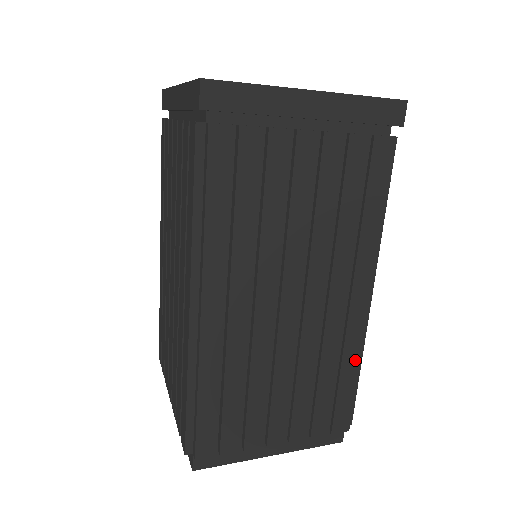
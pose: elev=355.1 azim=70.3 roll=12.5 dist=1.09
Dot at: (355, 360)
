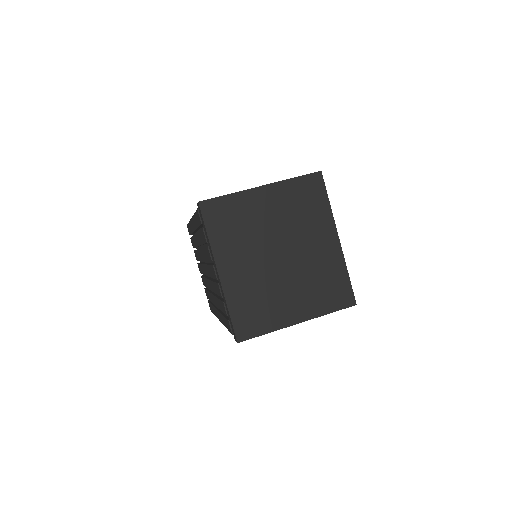
Dot at: occluded
